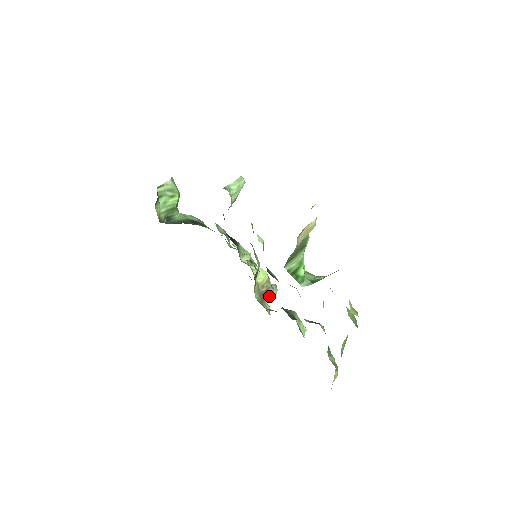
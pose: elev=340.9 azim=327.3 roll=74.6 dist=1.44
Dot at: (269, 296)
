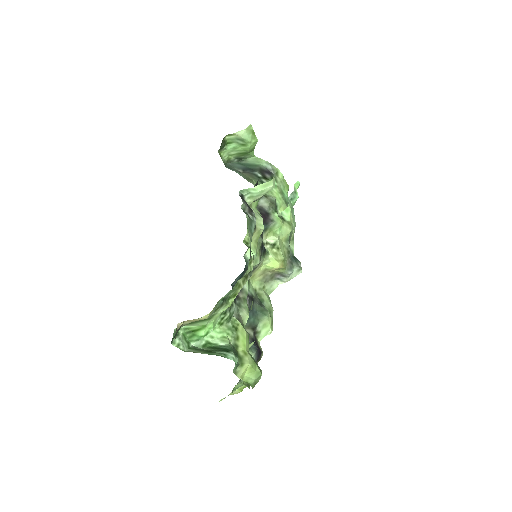
Dot at: (282, 277)
